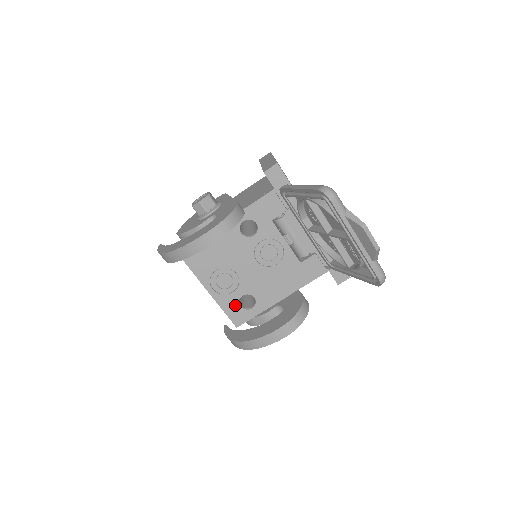
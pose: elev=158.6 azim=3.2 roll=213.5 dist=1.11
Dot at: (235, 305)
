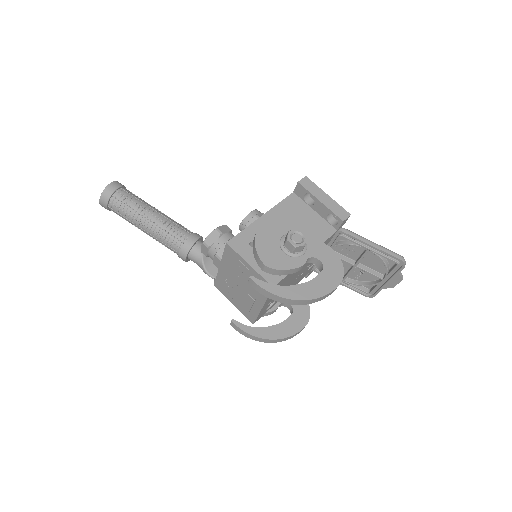
Dot at: (265, 310)
